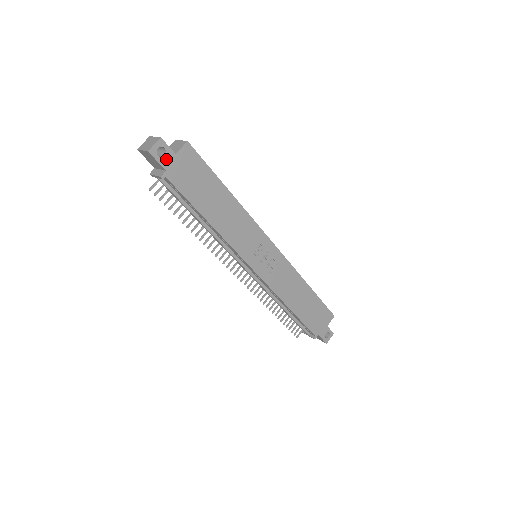
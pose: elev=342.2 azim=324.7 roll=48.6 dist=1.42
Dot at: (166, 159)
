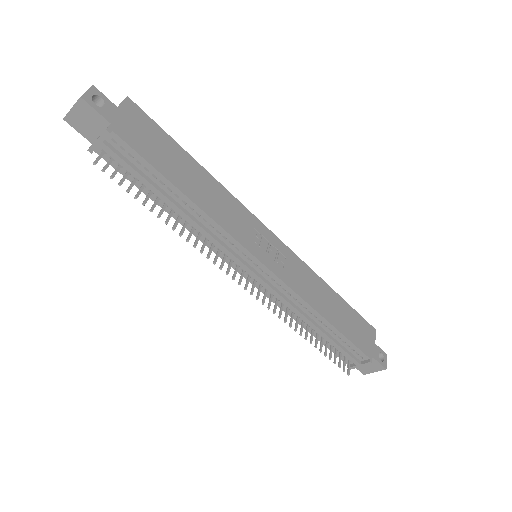
Dot at: (107, 111)
